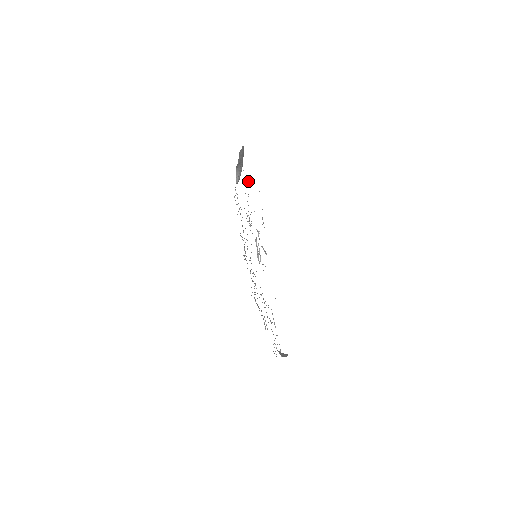
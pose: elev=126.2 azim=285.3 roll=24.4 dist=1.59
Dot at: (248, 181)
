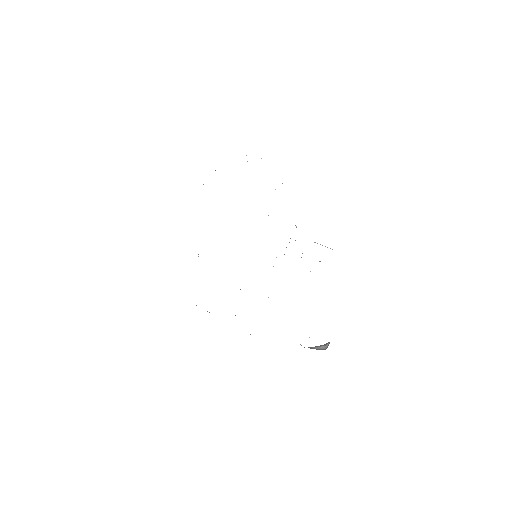
Dot at: occluded
